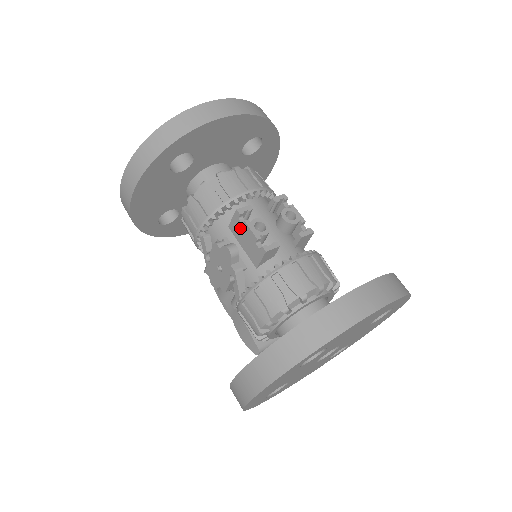
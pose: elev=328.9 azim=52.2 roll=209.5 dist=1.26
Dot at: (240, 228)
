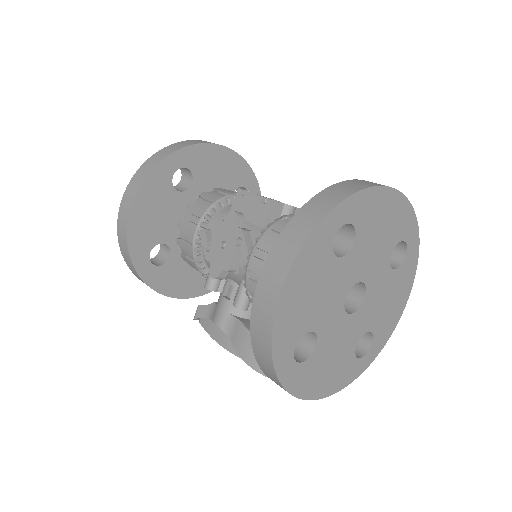
Dot at: (243, 202)
